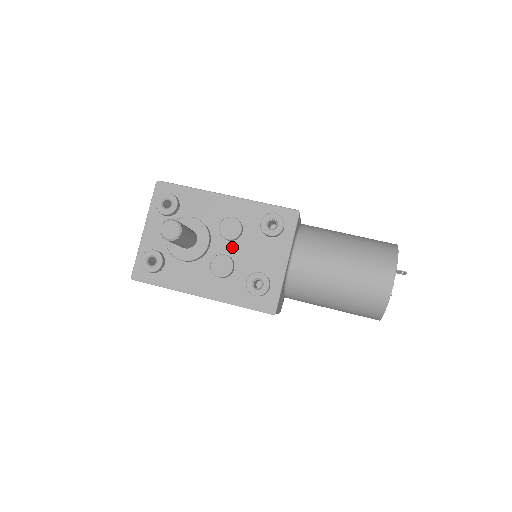
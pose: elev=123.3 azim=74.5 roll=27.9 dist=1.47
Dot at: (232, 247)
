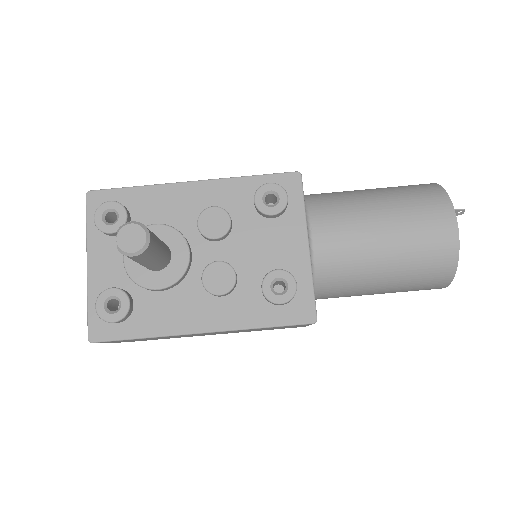
Dot at: (224, 248)
